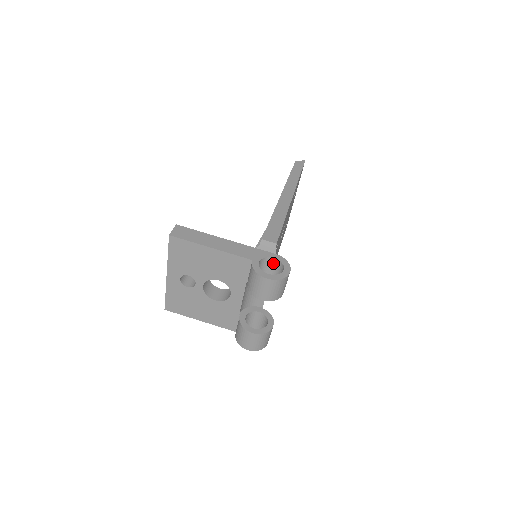
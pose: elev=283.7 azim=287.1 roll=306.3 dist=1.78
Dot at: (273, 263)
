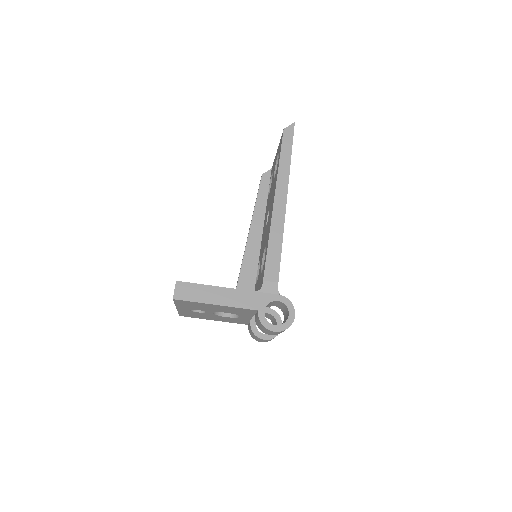
Dot at: (277, 302)
